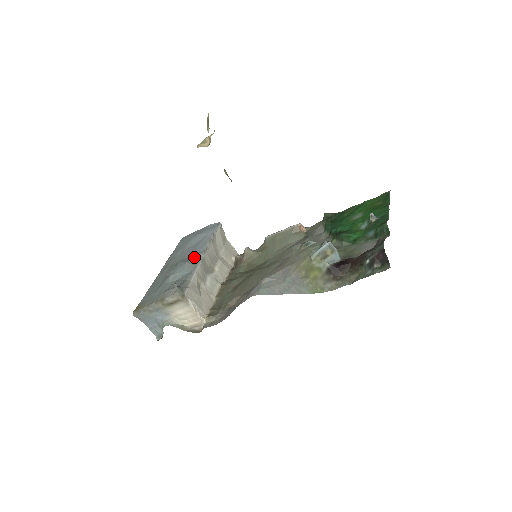
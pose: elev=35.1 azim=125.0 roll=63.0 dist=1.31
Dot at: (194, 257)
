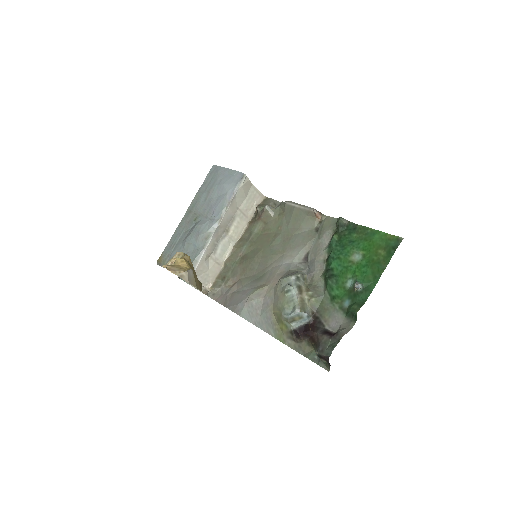
Dot at: (208, 226)
